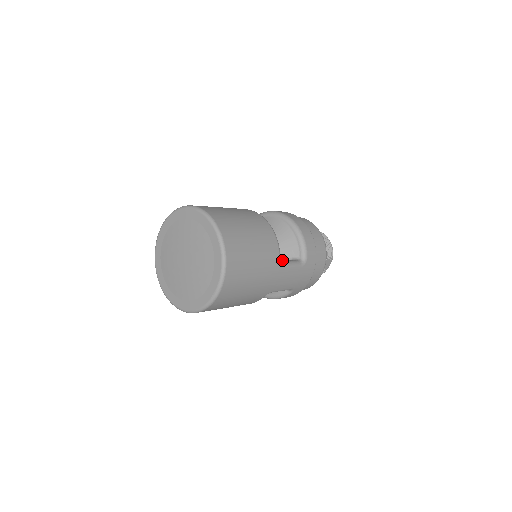
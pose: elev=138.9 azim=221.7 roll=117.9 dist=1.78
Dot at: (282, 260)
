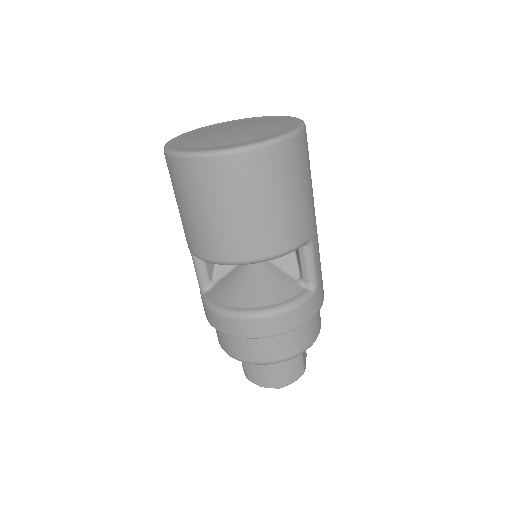
Dot at: occluded
